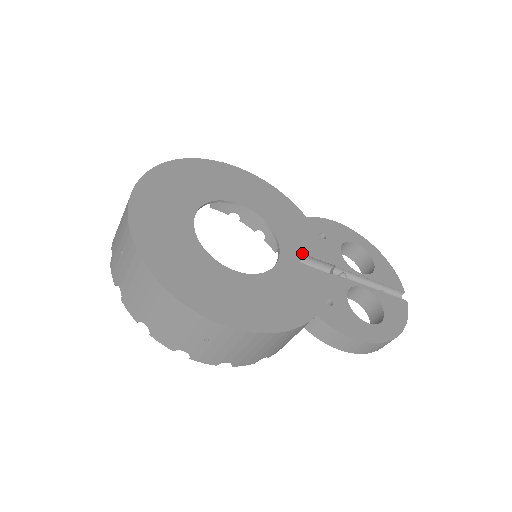
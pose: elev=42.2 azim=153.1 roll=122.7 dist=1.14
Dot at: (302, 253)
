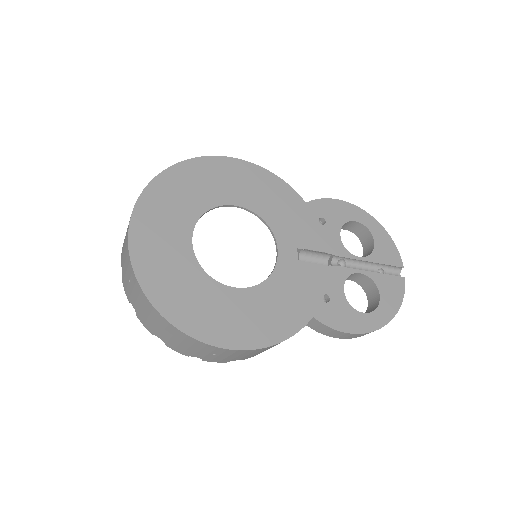
Dot at: (300, 248)
